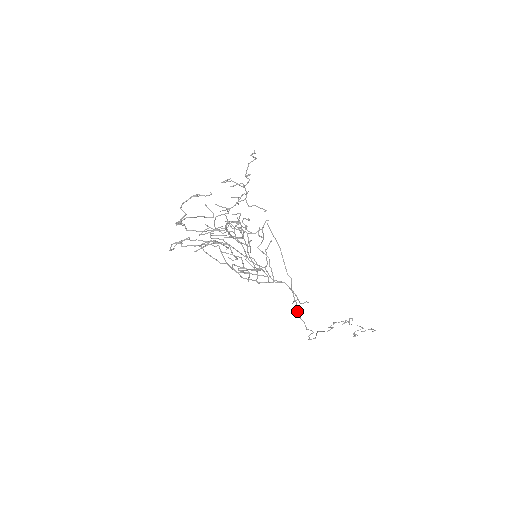
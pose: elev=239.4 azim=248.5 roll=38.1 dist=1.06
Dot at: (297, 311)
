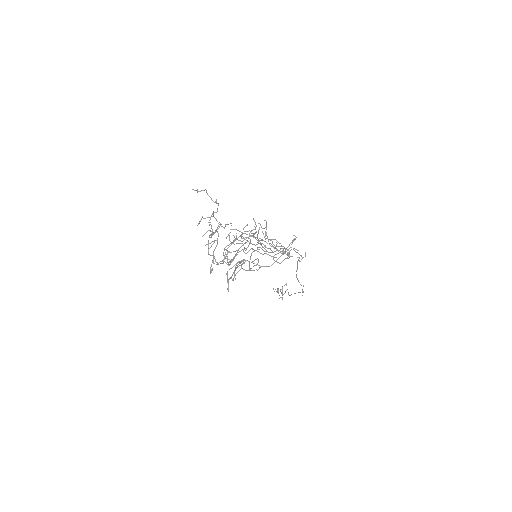
Dot at: occluded
